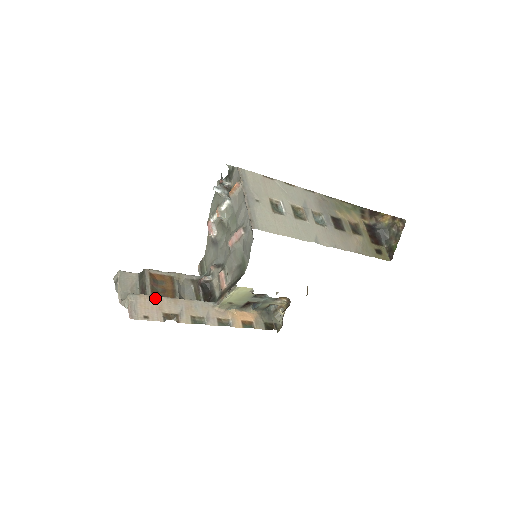
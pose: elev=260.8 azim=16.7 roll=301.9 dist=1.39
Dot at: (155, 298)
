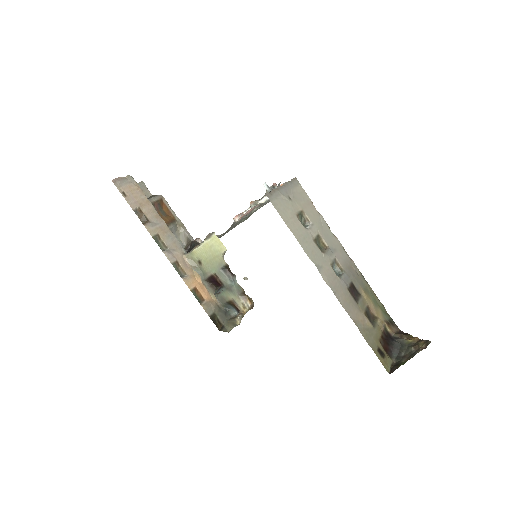
Dot at: (146, 198)
